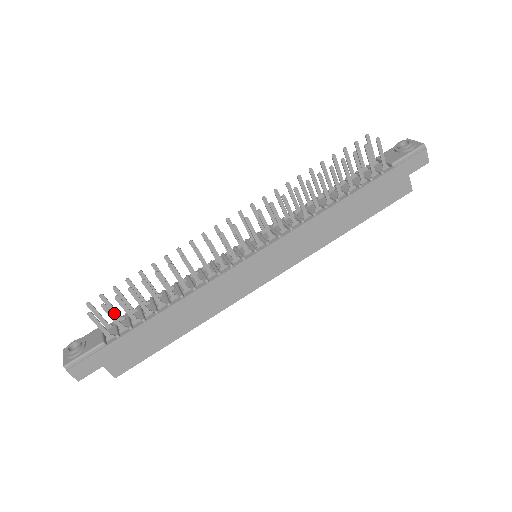
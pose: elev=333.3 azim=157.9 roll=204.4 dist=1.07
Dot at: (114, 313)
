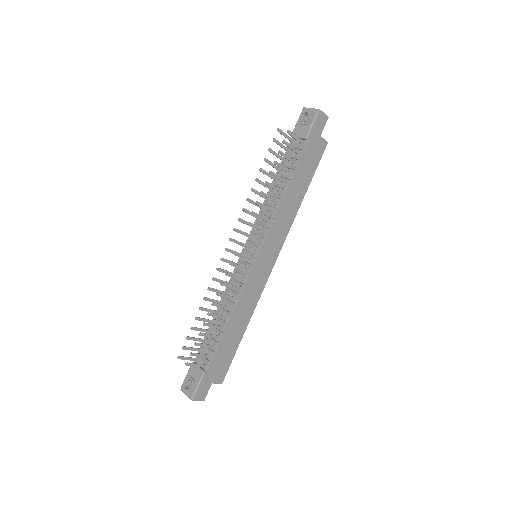
Dot at: (196, 350)
